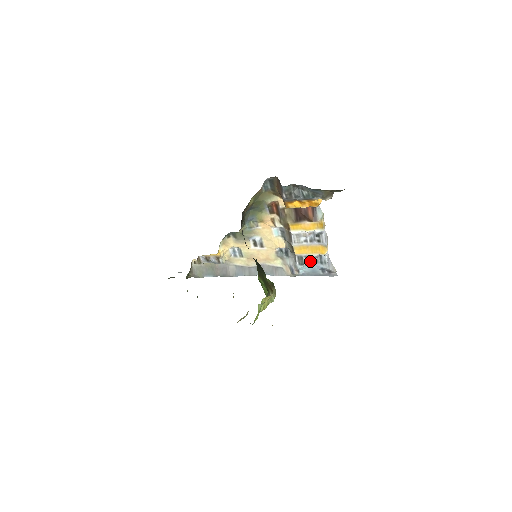
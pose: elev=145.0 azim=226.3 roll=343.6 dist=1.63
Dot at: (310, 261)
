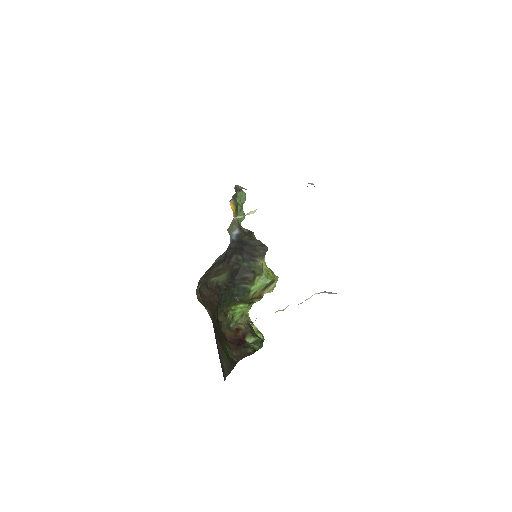
Dot at: occluded
